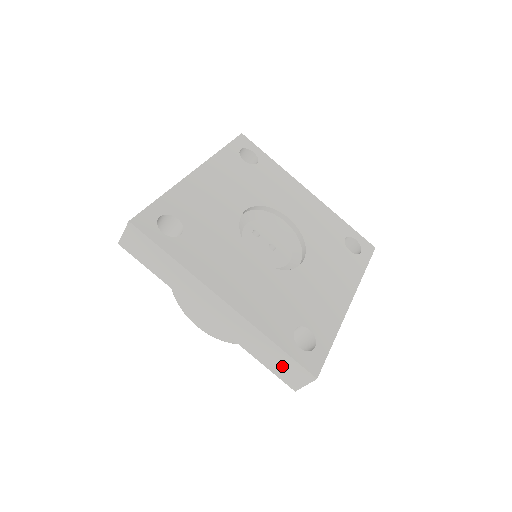
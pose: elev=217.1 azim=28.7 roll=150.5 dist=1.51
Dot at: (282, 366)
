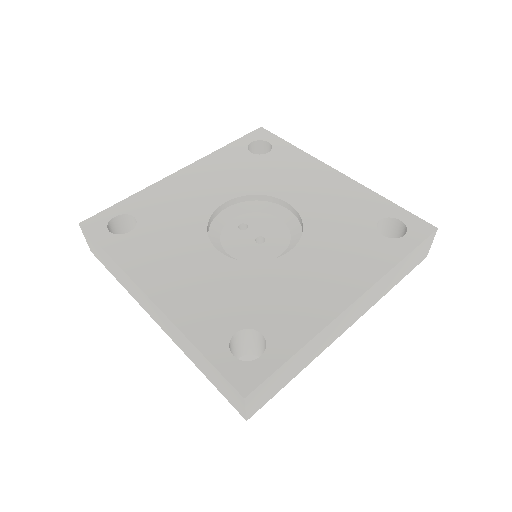
Dot at: (218, 381)
